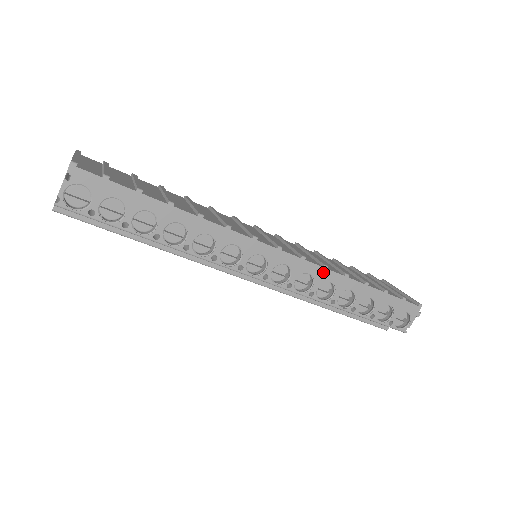
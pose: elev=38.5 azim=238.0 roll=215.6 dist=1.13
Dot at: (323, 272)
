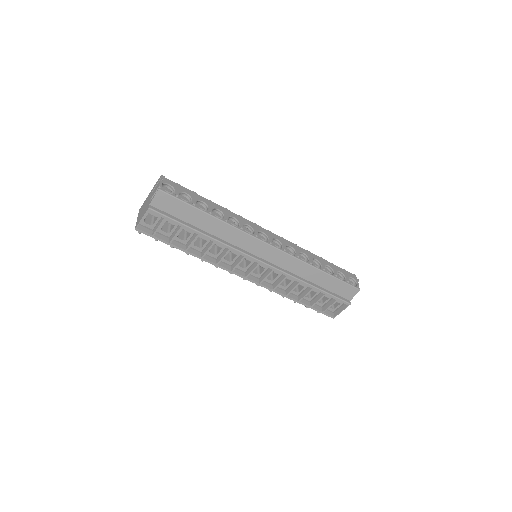
Dot at: (296, 247)
